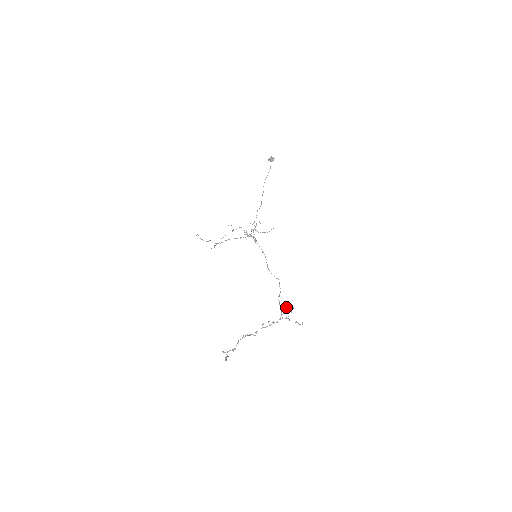
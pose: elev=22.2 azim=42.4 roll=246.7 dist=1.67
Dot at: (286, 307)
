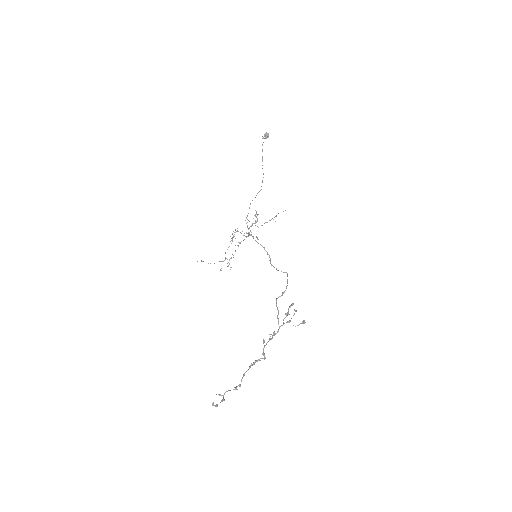
Dot at: (289, 306)
